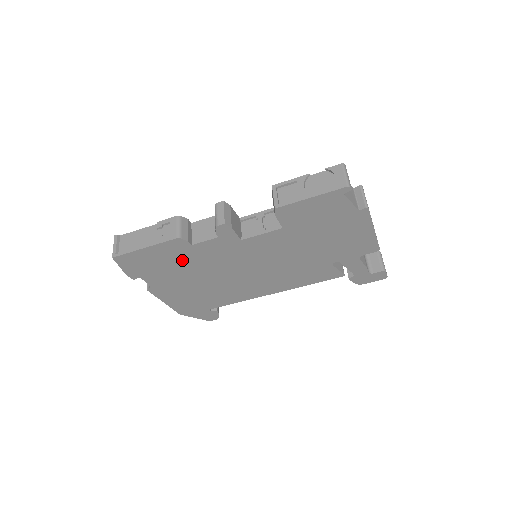
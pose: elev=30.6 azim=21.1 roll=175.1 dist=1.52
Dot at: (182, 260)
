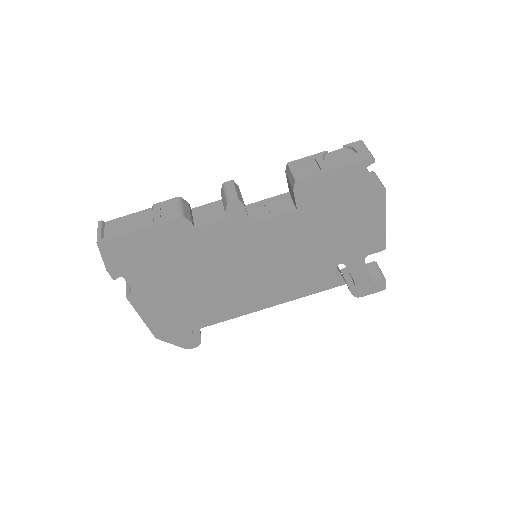
Dot at: (178, 251)
